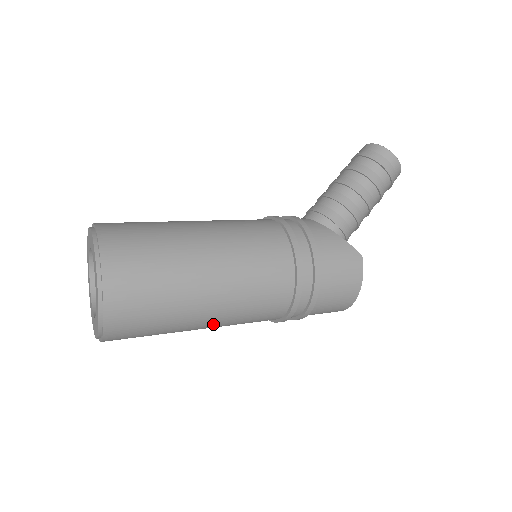
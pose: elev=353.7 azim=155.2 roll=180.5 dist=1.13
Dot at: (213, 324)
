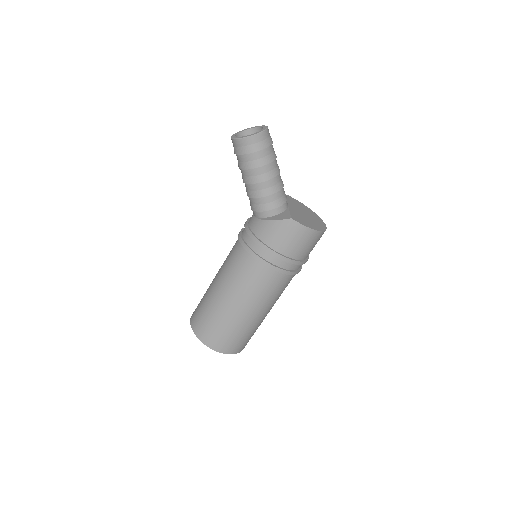
Dot at: (270, 309)
